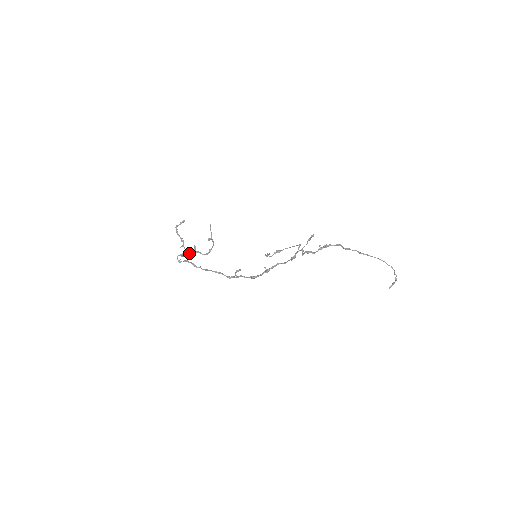
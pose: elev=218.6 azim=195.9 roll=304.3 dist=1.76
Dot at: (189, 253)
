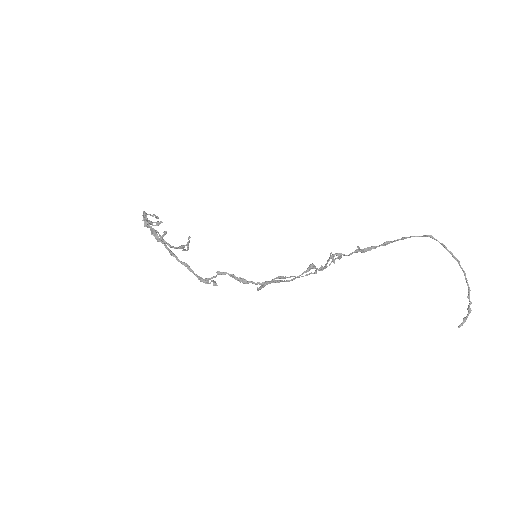
Dot at: (160, 222)
